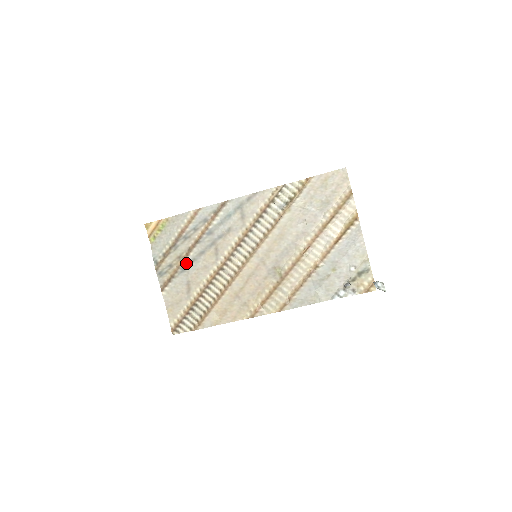
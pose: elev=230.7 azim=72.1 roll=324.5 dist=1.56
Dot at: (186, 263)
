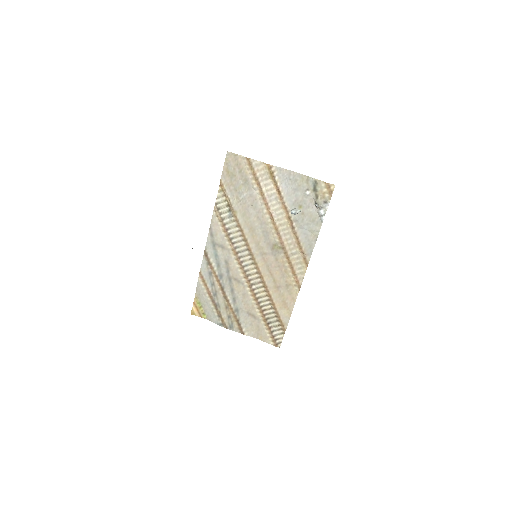
Dot at: (233, 306)
